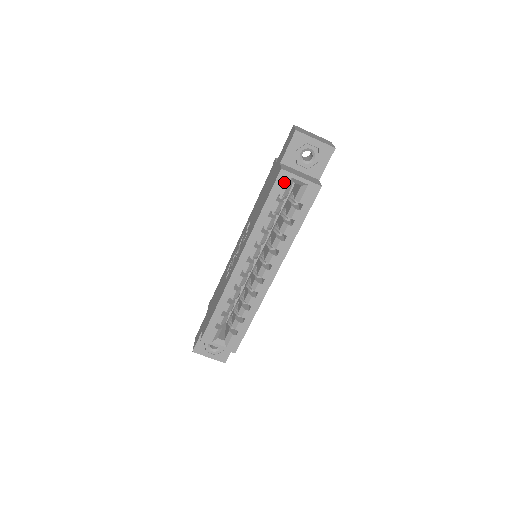
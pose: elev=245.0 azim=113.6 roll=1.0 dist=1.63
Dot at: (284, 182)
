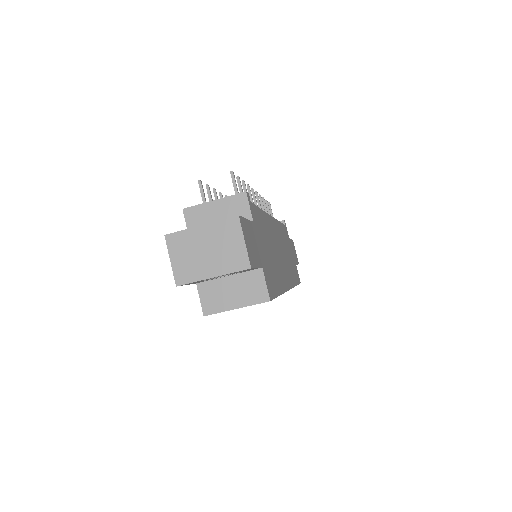
Dot at: occluded
